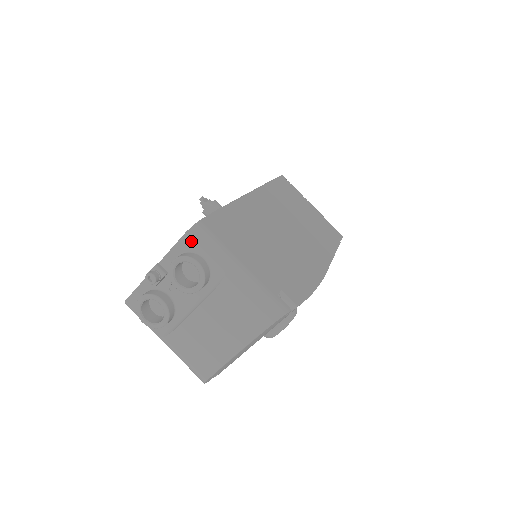
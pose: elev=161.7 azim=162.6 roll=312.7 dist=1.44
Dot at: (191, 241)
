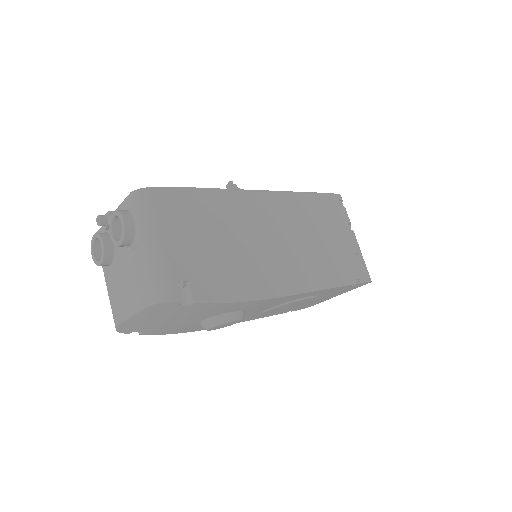
Dot at: (132, 201)
